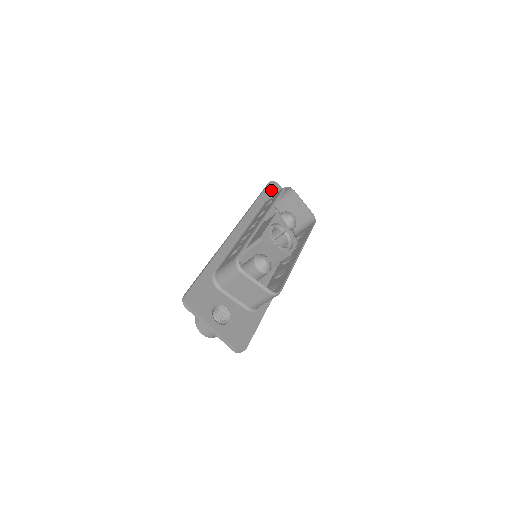
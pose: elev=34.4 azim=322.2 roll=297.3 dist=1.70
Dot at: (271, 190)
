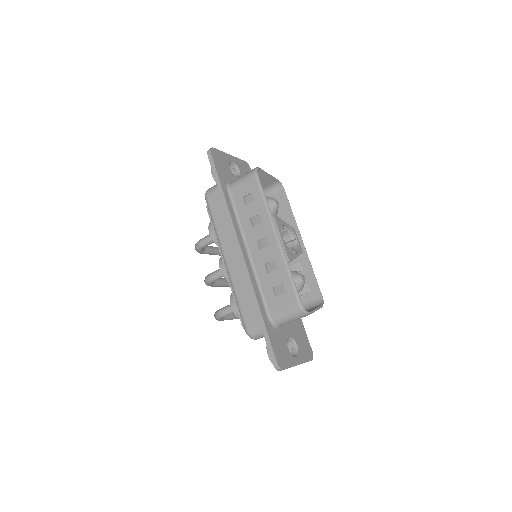
Dot at: (218, 165)
